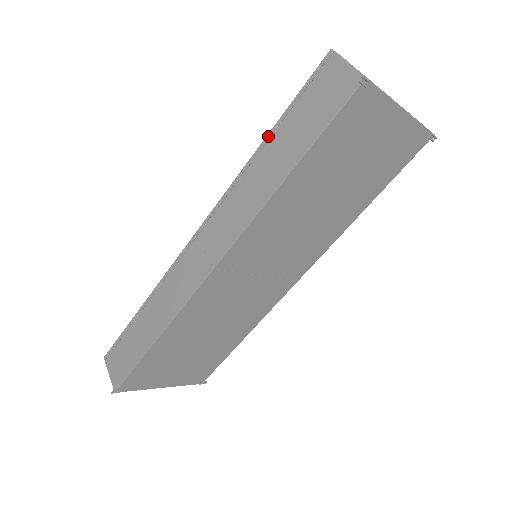
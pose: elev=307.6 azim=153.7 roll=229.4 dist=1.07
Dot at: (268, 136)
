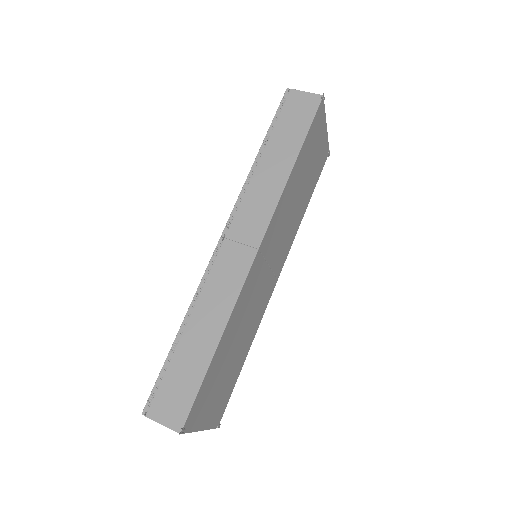
Dot at: (262, 146)
